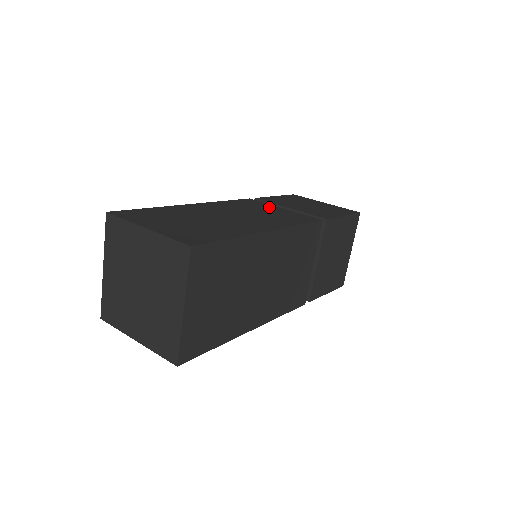
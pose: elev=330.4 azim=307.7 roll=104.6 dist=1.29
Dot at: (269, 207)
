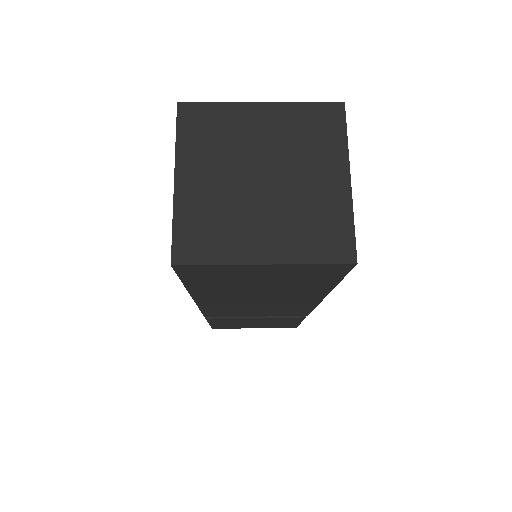
Dot at: occluded
